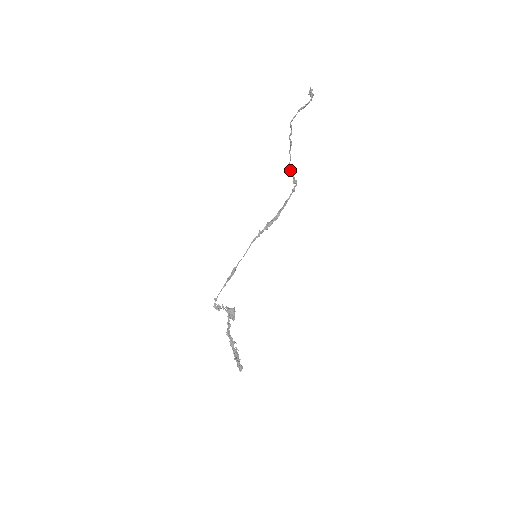
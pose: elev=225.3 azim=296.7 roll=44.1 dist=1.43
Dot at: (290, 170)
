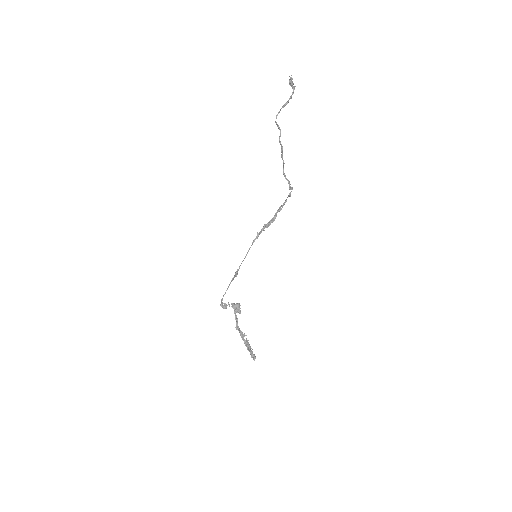
Dot at: (285, 177)
